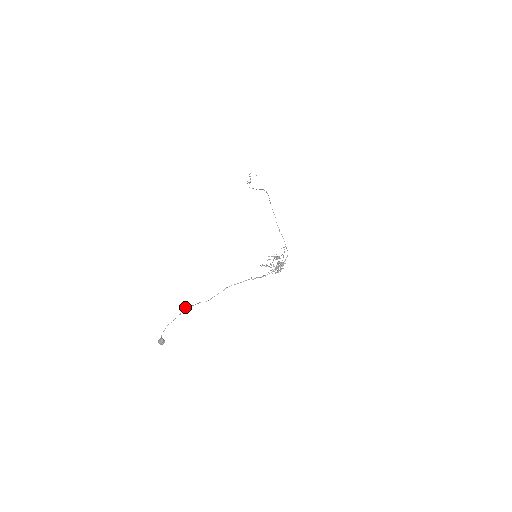
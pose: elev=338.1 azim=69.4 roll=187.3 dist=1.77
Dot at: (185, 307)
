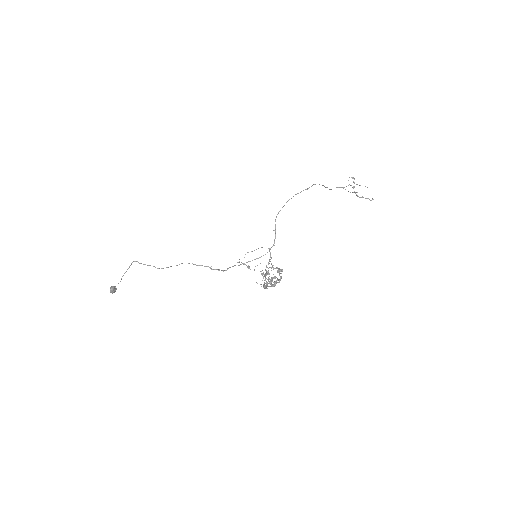
Dot at: (134, 261)
